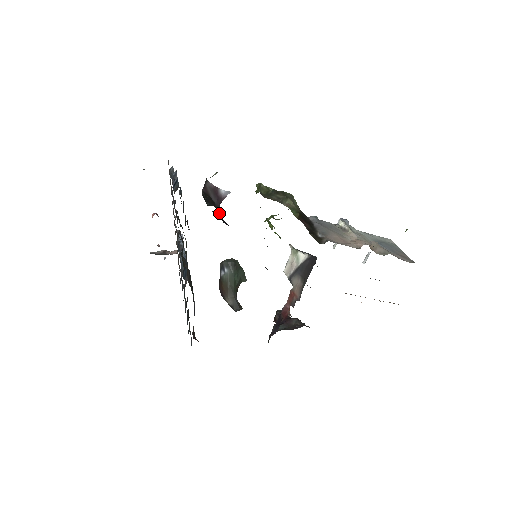
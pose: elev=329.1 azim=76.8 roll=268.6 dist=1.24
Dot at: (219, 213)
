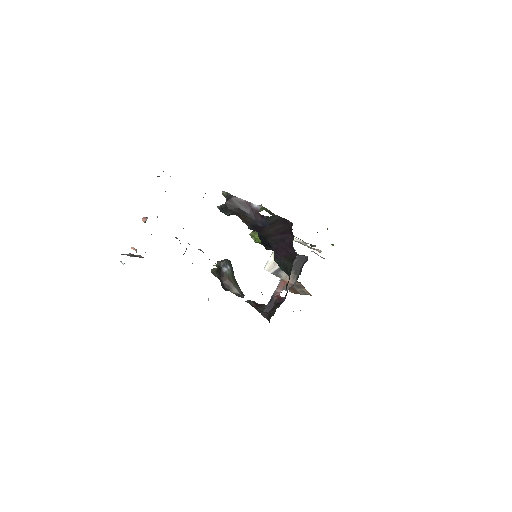
Dot at: (254, 221)
